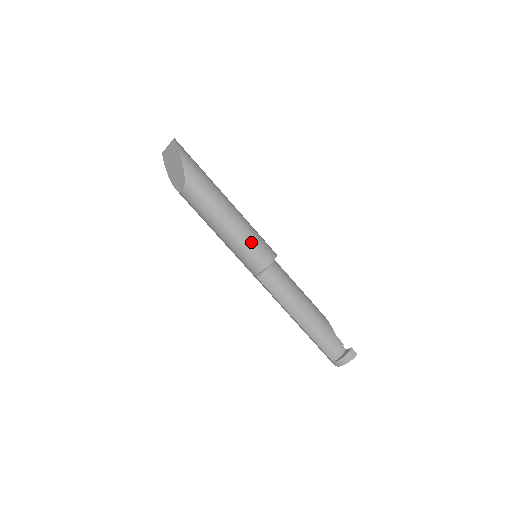
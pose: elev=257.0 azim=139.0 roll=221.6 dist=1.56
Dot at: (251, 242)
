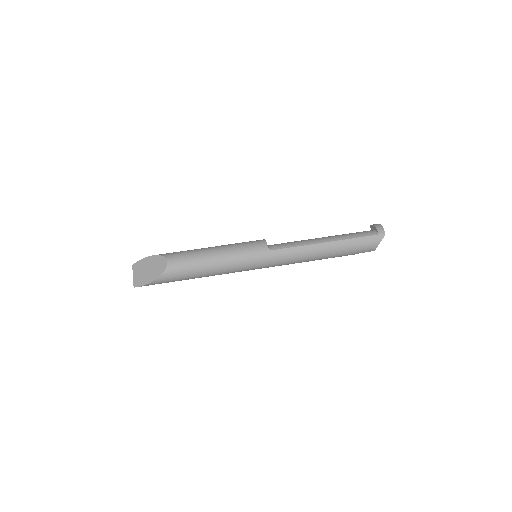
Dot at: (239, 243)
